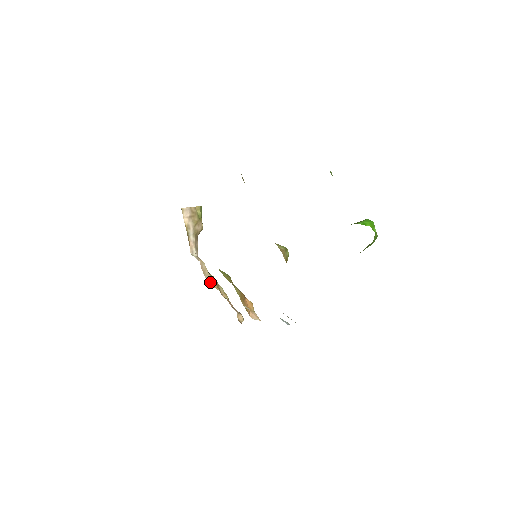
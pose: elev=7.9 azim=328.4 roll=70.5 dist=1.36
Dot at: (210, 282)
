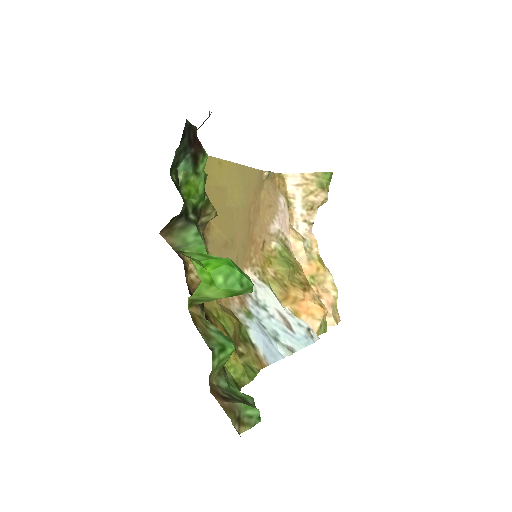
Dot at: occluded
